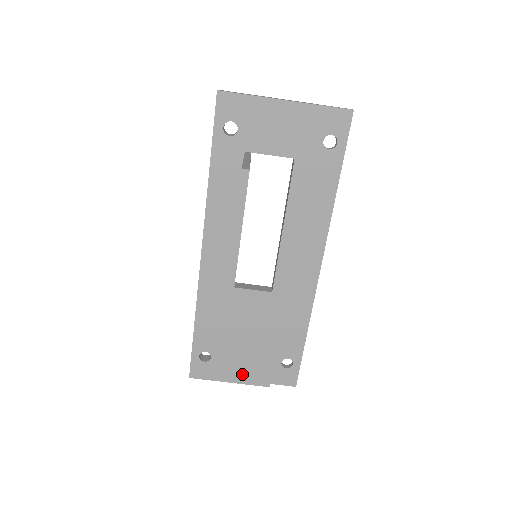
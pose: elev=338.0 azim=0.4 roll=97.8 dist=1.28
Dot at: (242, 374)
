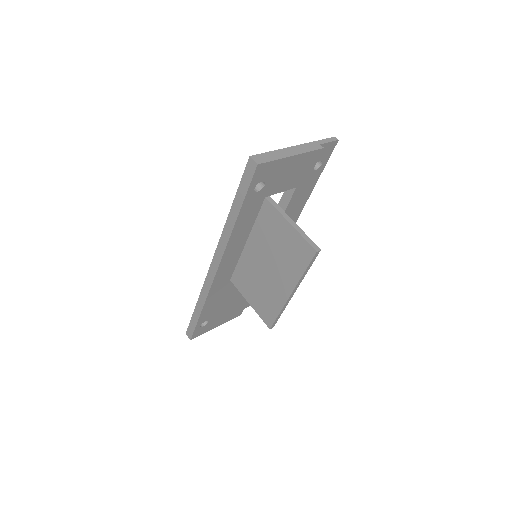
Dot at: (226, 318)
